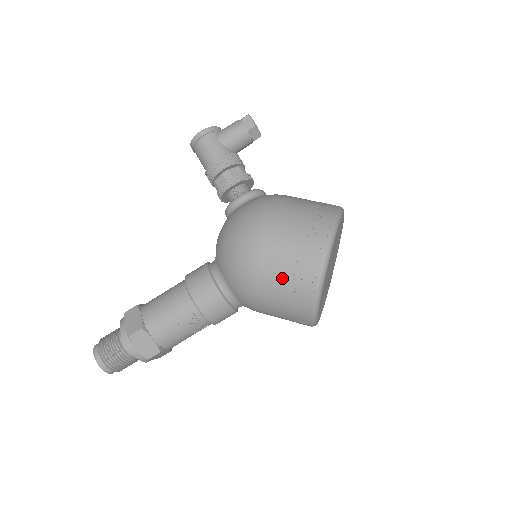
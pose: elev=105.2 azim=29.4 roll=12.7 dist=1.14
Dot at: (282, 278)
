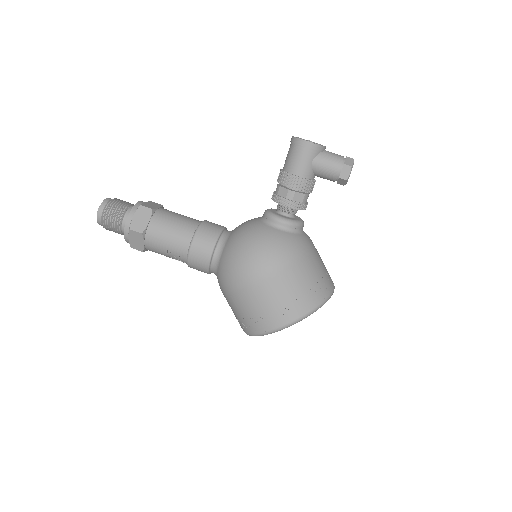
Dot at: (249, 309)
